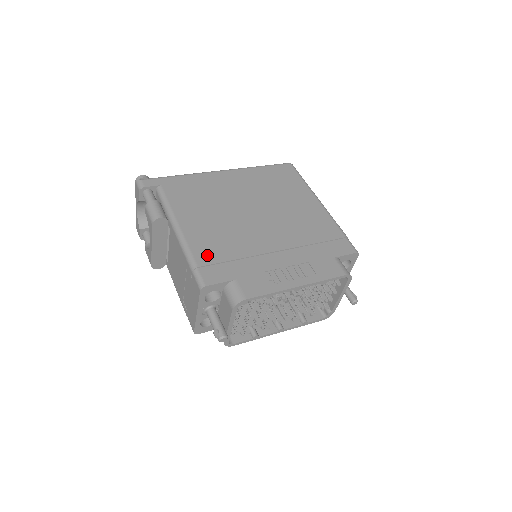
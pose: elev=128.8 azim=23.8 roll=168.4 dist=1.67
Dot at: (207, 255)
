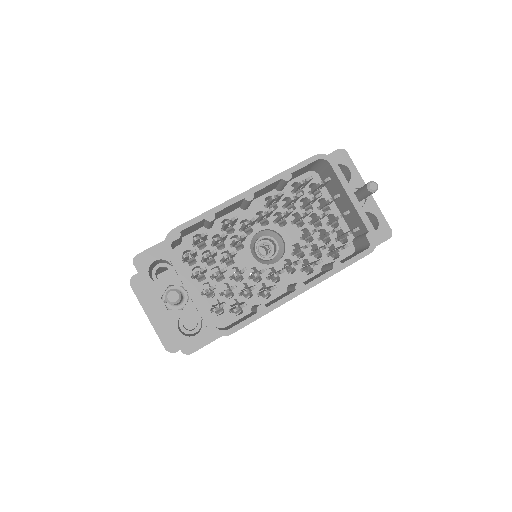
Dot at: occluded
